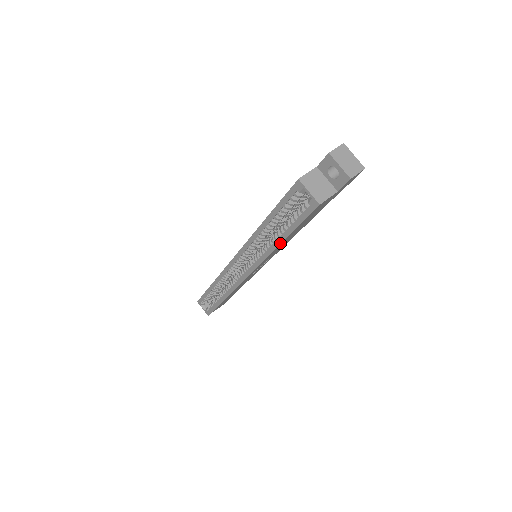
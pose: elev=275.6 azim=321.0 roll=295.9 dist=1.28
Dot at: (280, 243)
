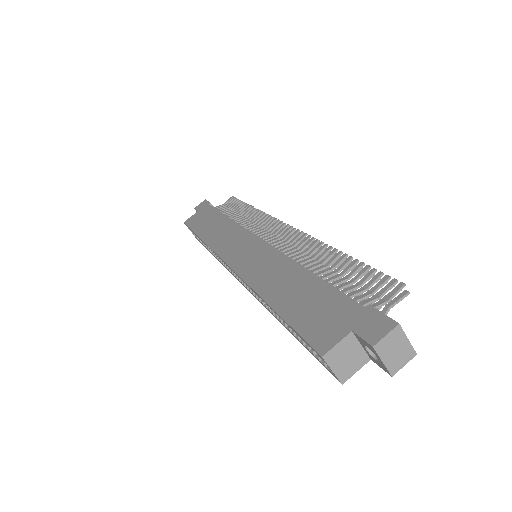
Dot at: (285, 327)
